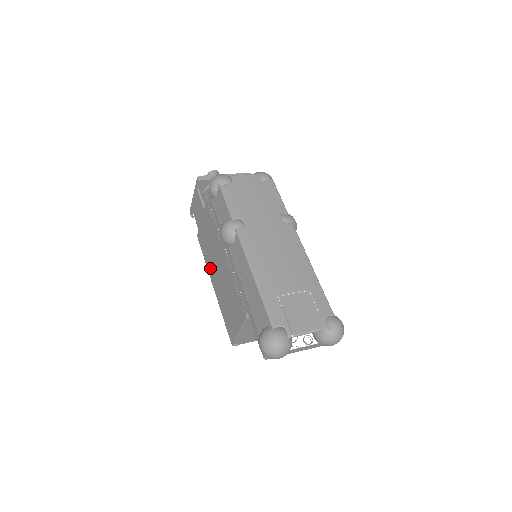
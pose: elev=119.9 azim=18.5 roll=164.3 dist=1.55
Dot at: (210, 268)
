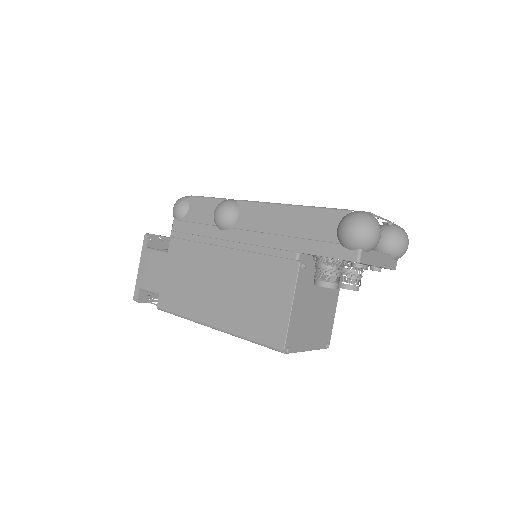
Dot at: (199, 308)
